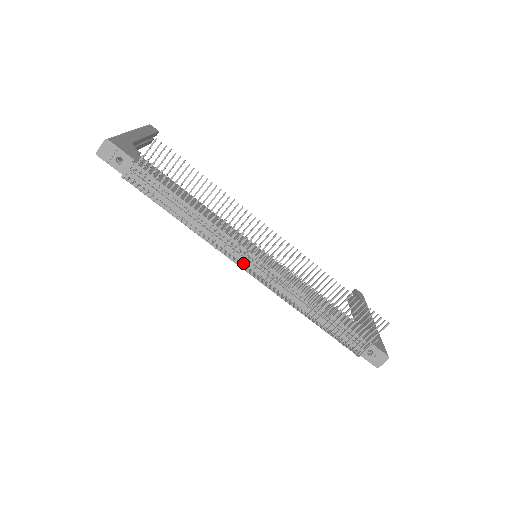
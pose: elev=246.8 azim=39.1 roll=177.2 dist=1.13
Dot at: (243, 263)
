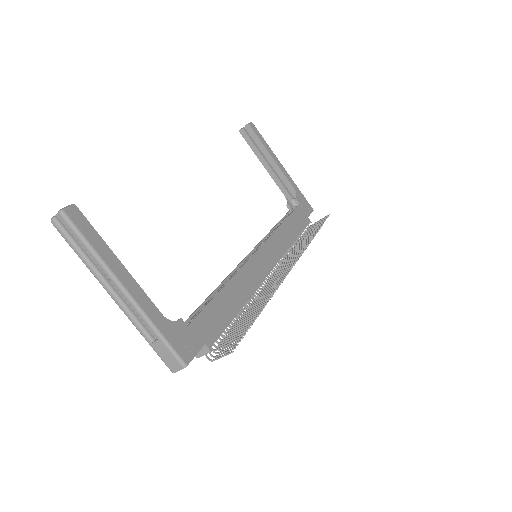
Dot at: occluded
